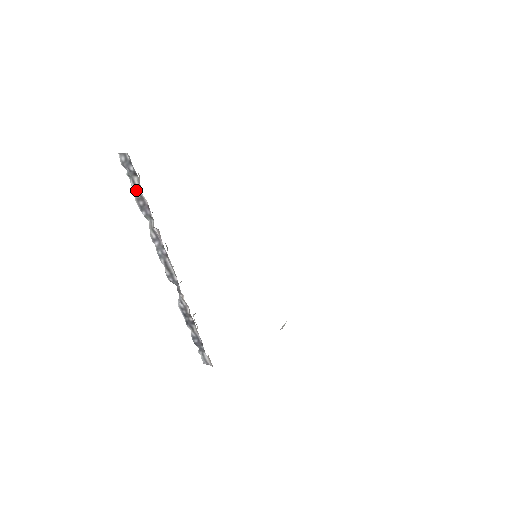
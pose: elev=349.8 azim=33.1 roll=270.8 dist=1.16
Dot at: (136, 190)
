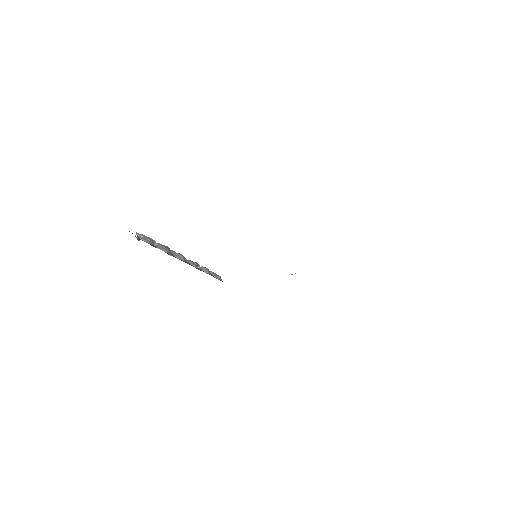
Dot at: occluded
